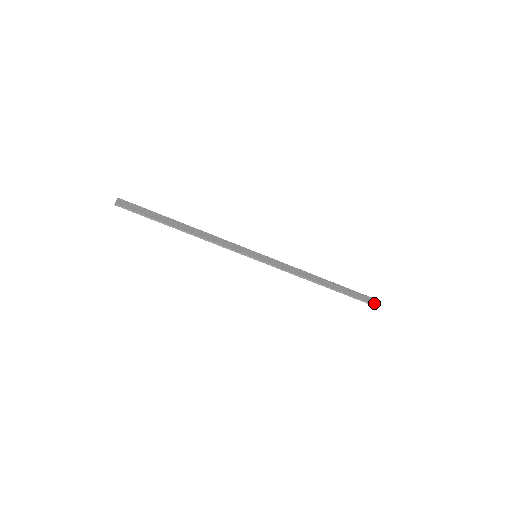
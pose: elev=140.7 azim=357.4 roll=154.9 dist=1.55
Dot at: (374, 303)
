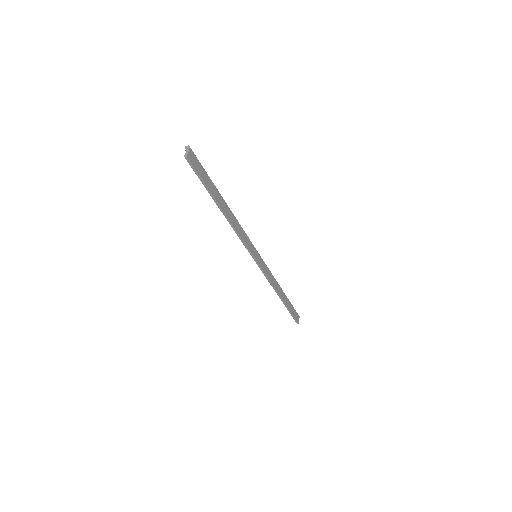
Dot at: (298, 321)
